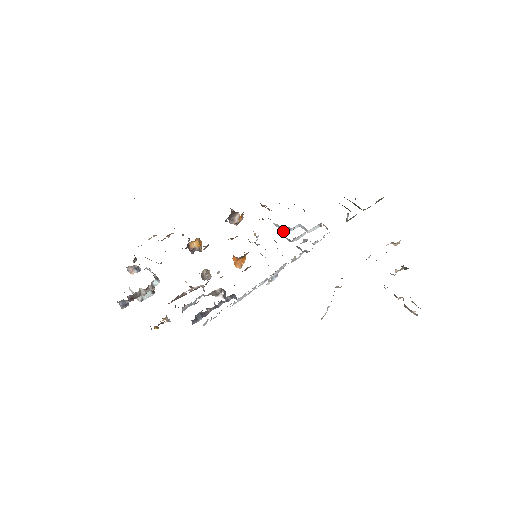
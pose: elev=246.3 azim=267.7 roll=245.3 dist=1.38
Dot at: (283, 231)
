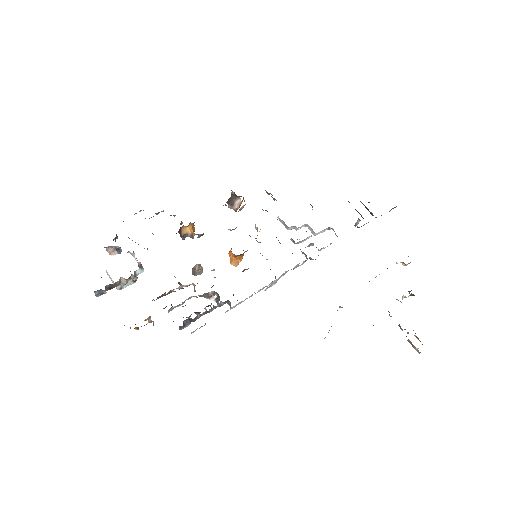
Dot at: (288, 229)
